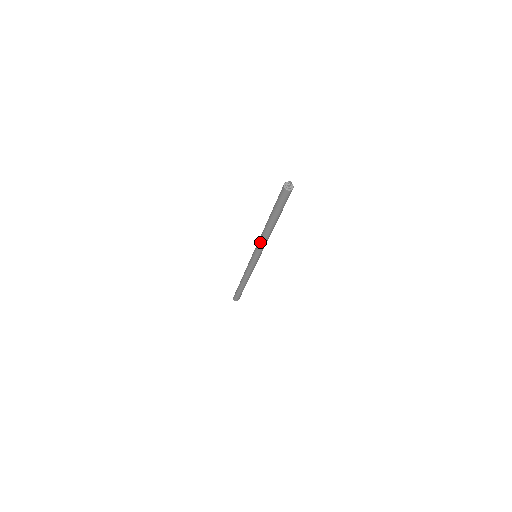
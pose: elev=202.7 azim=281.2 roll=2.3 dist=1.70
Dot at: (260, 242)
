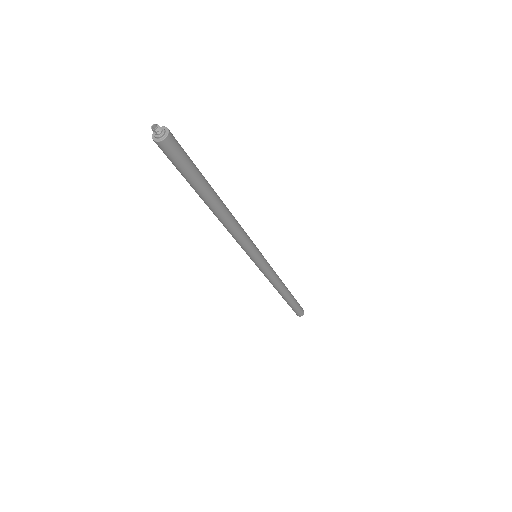
Dot at: (231, 234)
